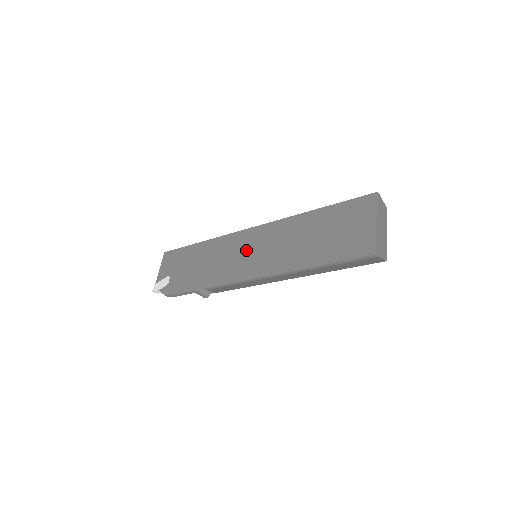
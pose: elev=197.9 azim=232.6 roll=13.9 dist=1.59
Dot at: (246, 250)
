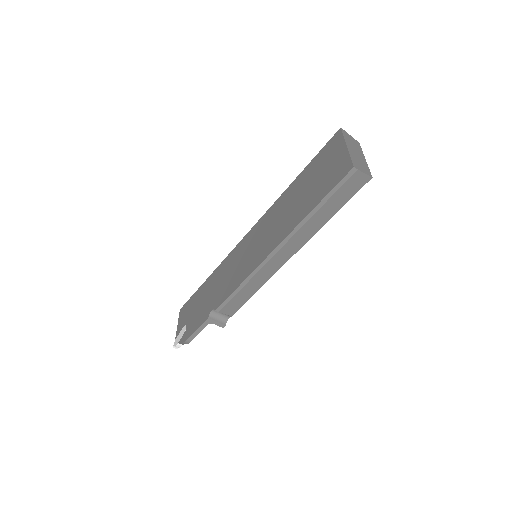
Dot at: (244, 254)
